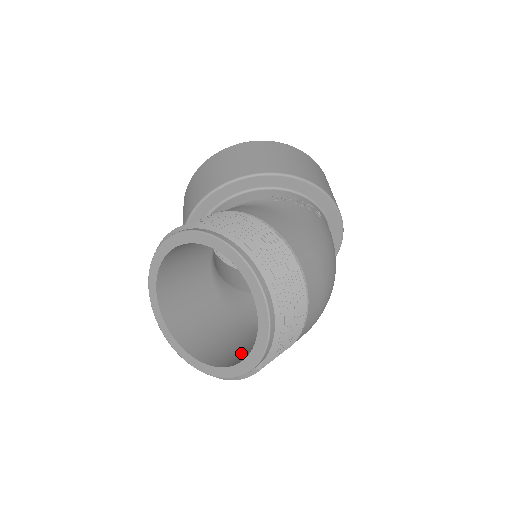
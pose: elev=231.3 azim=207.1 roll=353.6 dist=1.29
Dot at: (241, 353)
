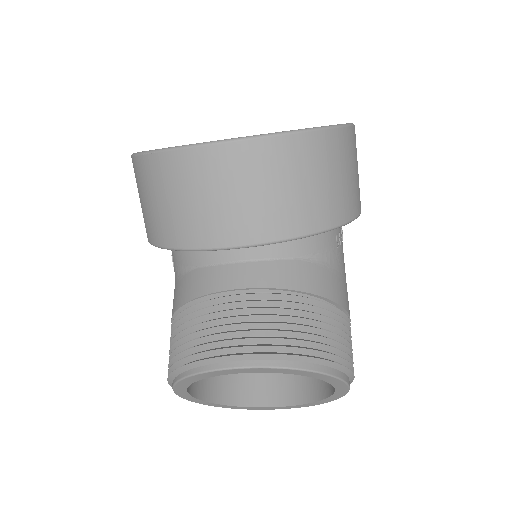
Dot at: (234, 375)
